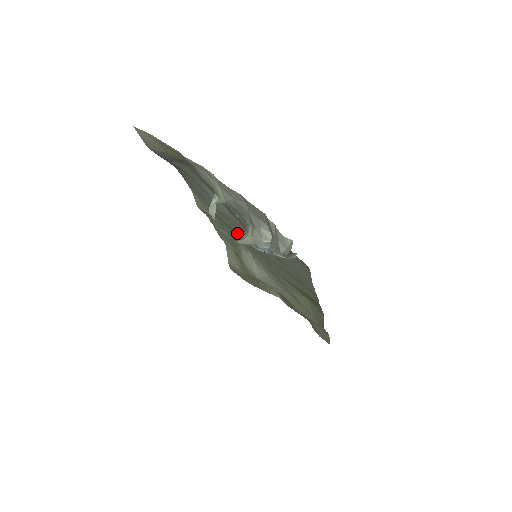
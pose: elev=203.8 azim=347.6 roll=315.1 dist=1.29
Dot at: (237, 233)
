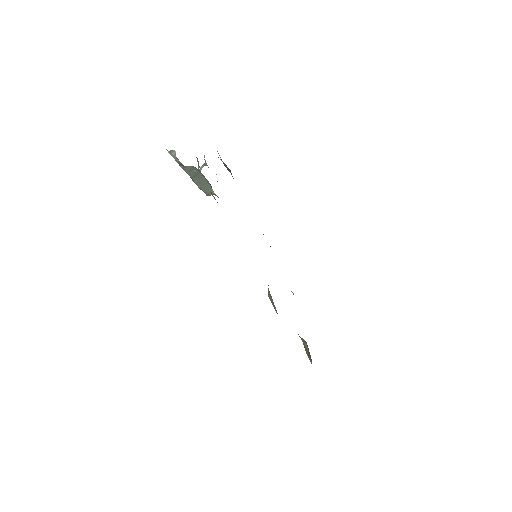
Dot at: occluded
